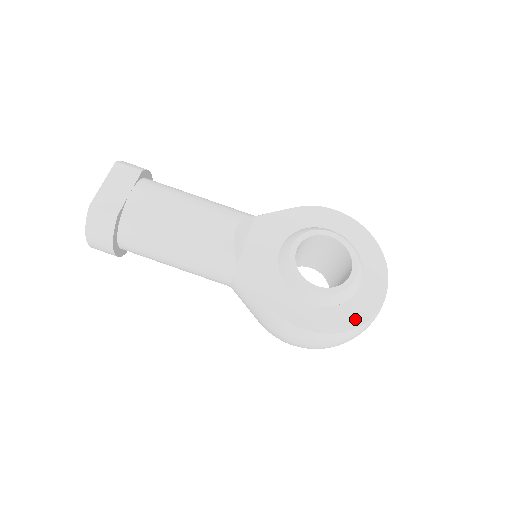
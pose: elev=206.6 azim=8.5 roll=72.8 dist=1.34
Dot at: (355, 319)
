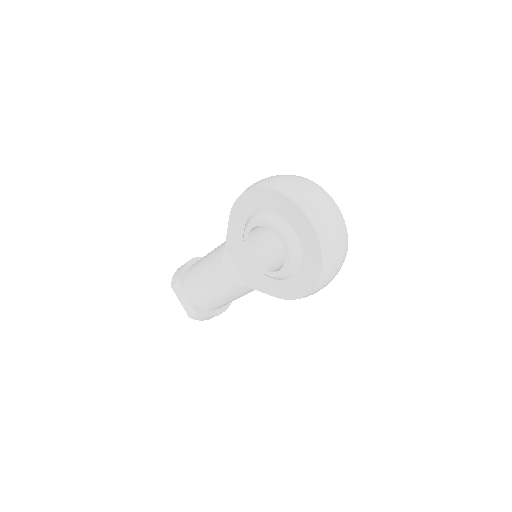
Dot at: (315, 266)
